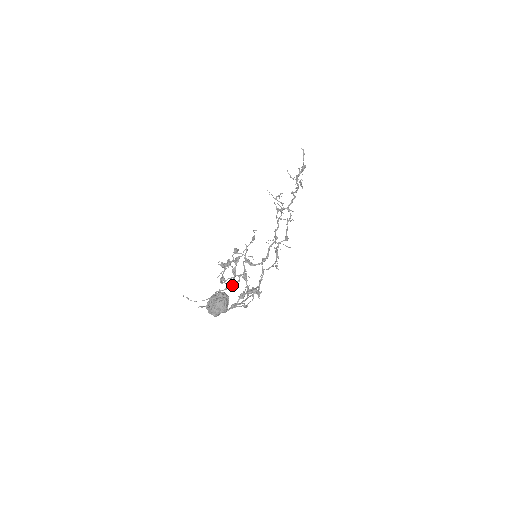
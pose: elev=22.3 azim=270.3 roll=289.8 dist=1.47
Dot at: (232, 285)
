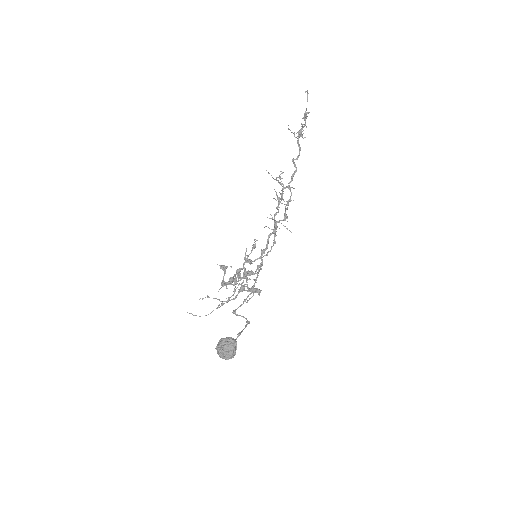
Dot at: occluded
